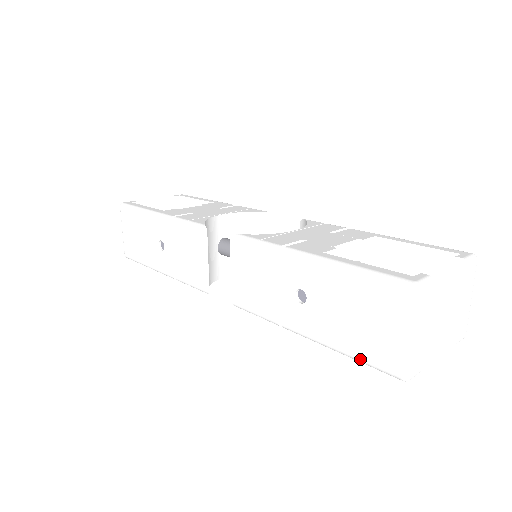
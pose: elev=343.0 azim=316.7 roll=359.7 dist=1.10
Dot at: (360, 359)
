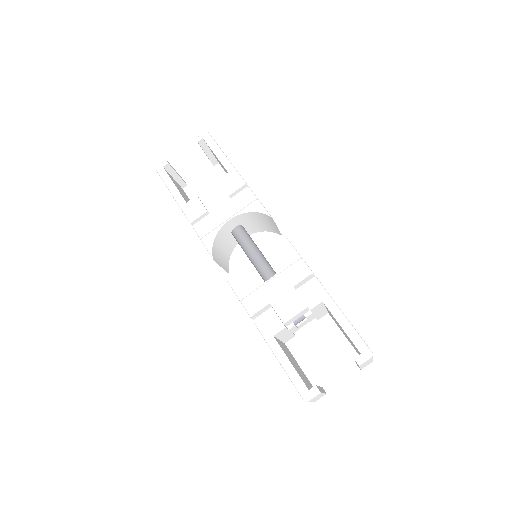
Dot at: occluded
